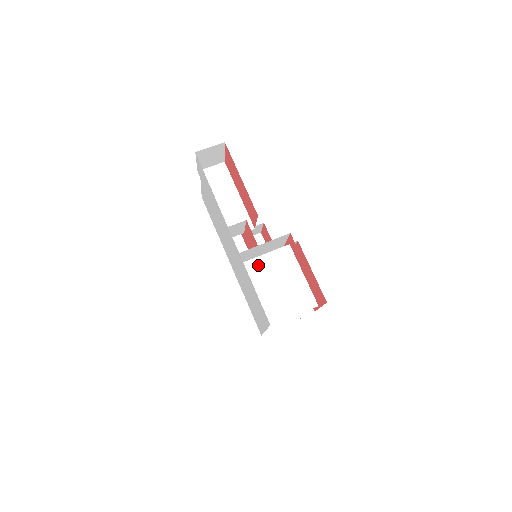
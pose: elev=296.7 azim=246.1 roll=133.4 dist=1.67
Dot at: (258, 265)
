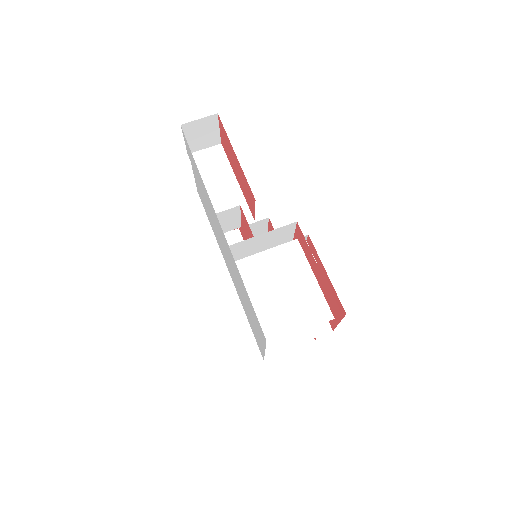
Dot at: (255, 264)
